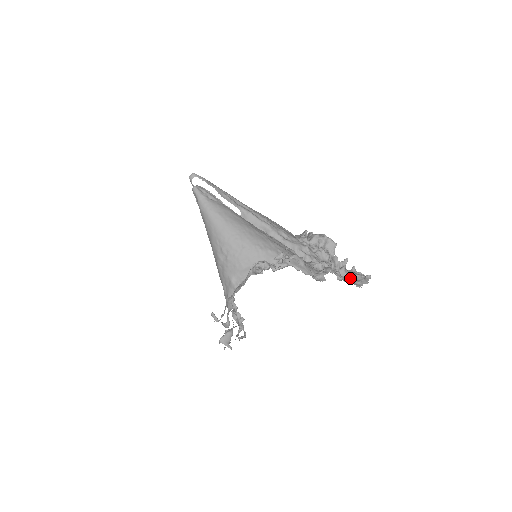
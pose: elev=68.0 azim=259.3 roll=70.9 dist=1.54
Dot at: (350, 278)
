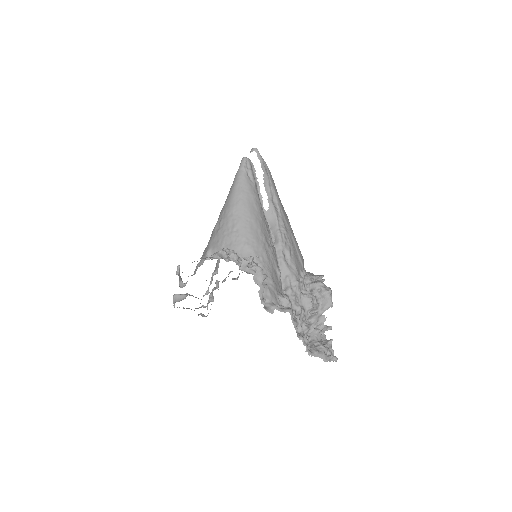
Dot at: (314, 342)
